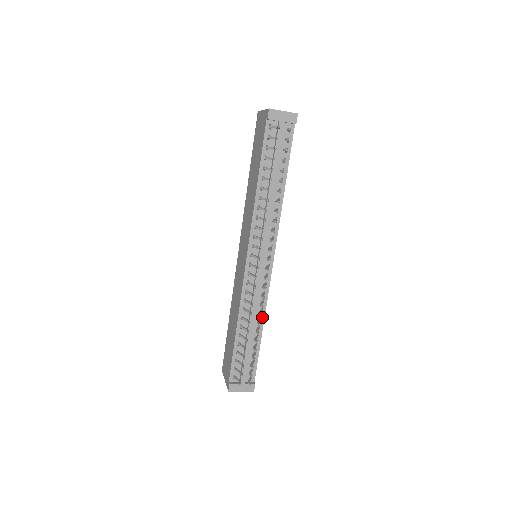
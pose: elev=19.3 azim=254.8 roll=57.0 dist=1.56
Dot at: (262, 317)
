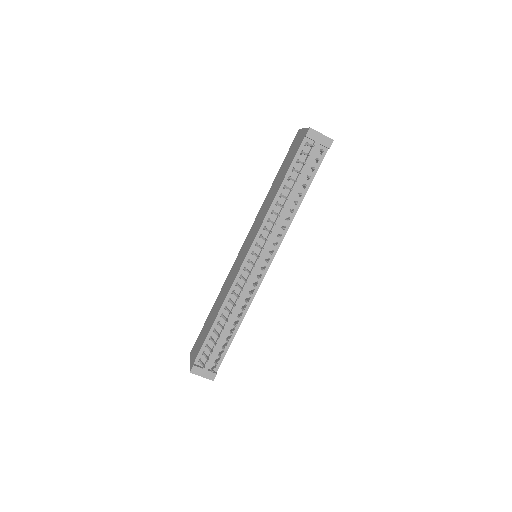
Dot at: (244, 313)
